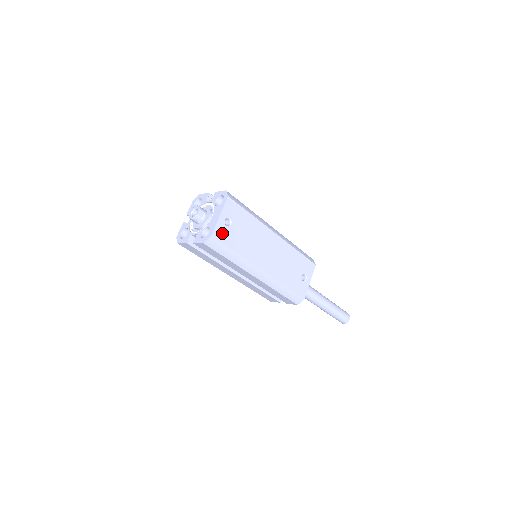
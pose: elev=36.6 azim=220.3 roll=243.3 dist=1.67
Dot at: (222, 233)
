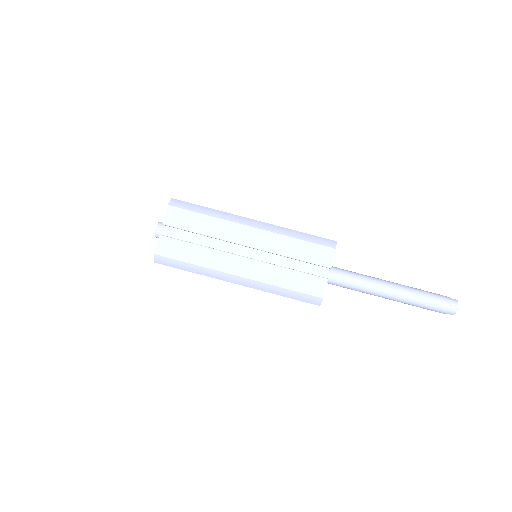
Dot at: occluded
